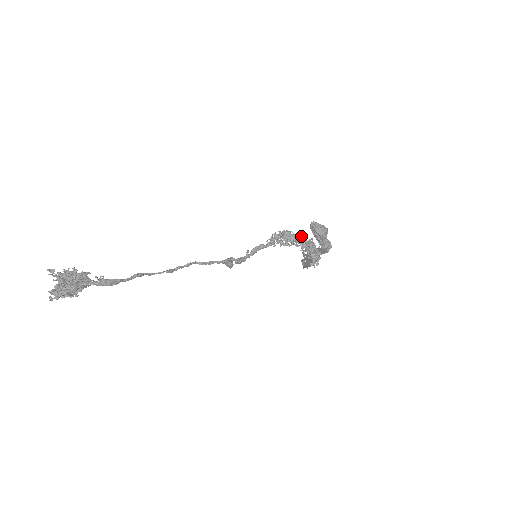
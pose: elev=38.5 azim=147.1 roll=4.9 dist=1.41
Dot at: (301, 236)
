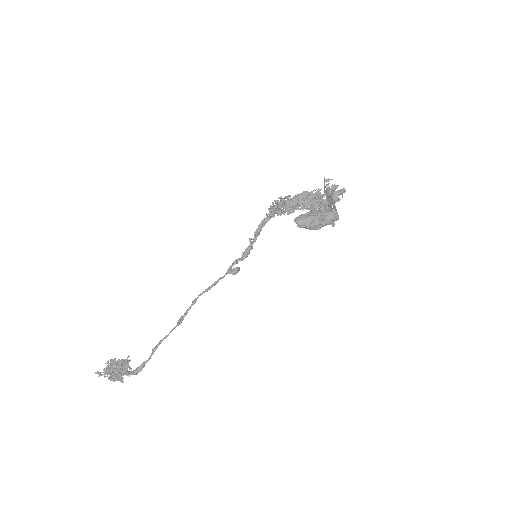
Dot at: (302, 199)
